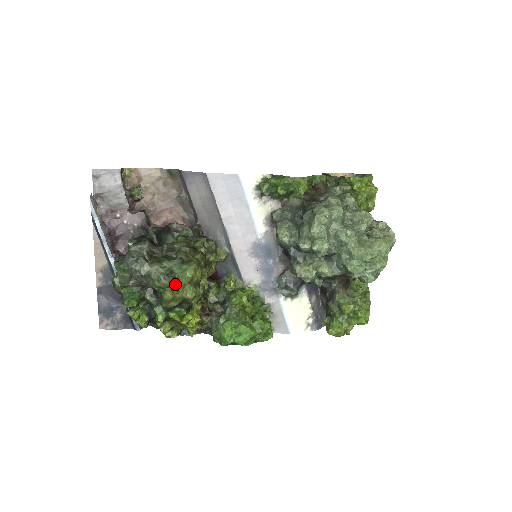
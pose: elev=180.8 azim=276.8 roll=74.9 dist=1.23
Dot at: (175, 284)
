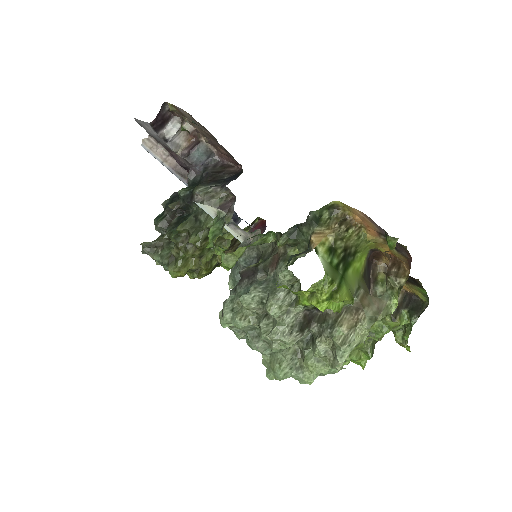
Dot at: occluded
